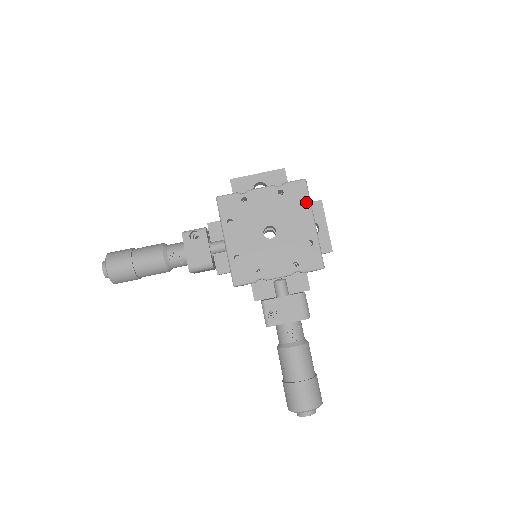
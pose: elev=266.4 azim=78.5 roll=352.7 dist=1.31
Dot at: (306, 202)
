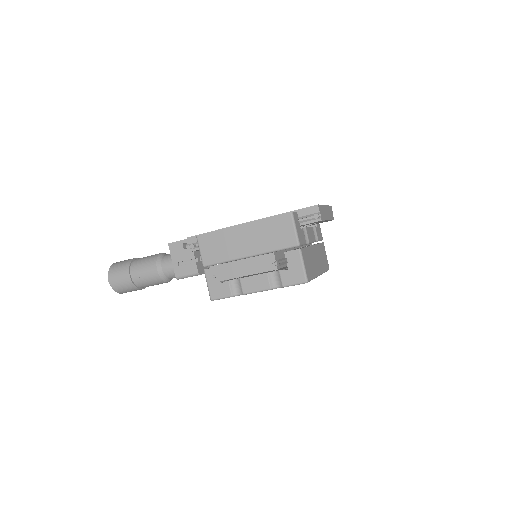
Dot at: occluded
